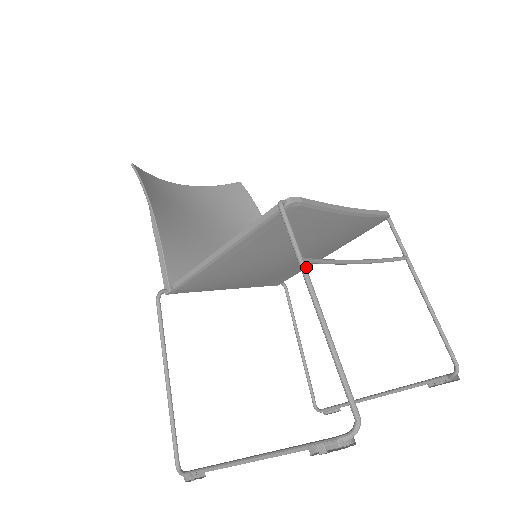
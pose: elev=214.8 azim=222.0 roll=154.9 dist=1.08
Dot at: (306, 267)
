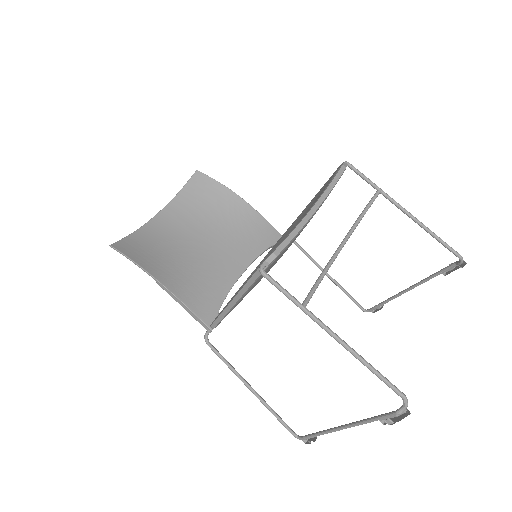
Dot at: occluded
